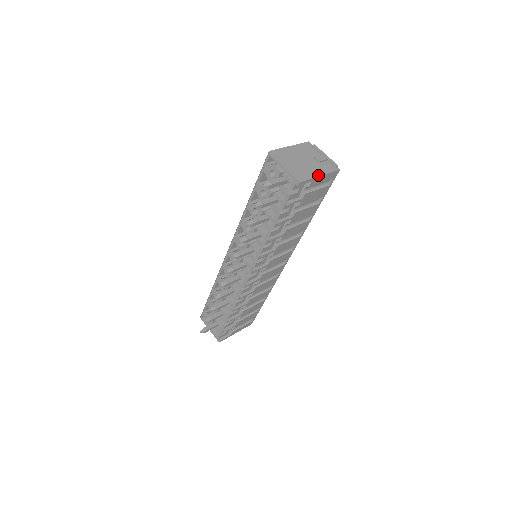
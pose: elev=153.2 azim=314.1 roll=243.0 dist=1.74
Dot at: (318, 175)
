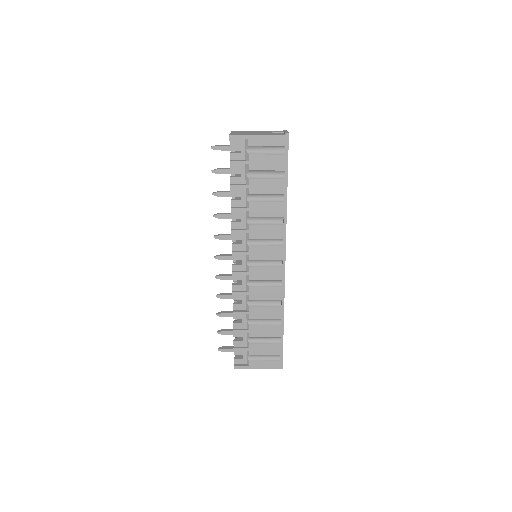
Dot at: (257, 135)
